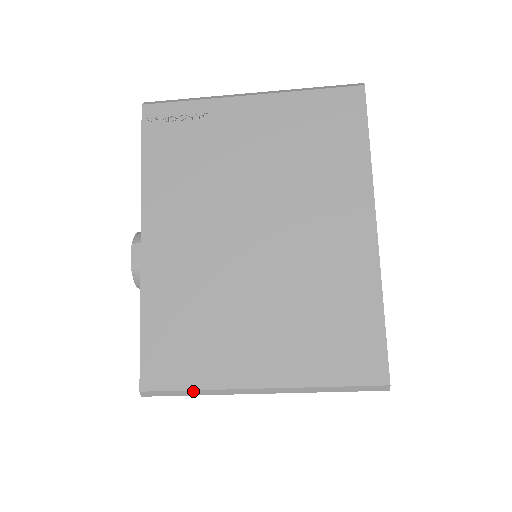
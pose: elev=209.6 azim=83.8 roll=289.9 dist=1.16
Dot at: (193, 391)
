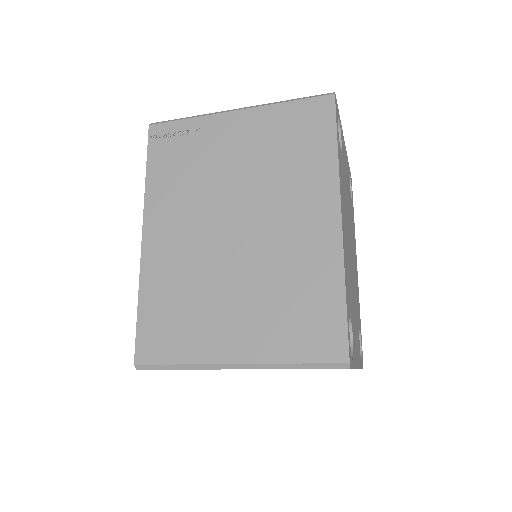
Dot at: (177, 365)
